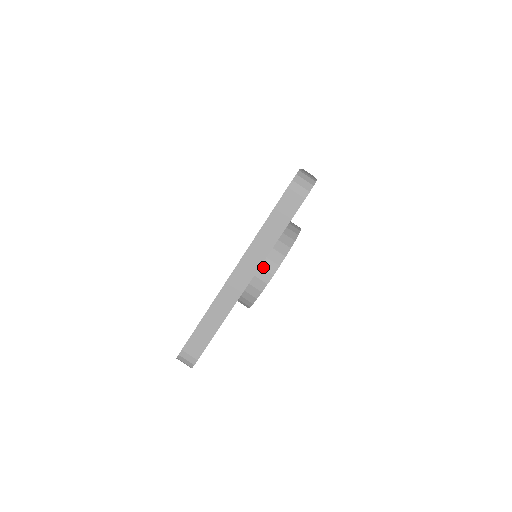
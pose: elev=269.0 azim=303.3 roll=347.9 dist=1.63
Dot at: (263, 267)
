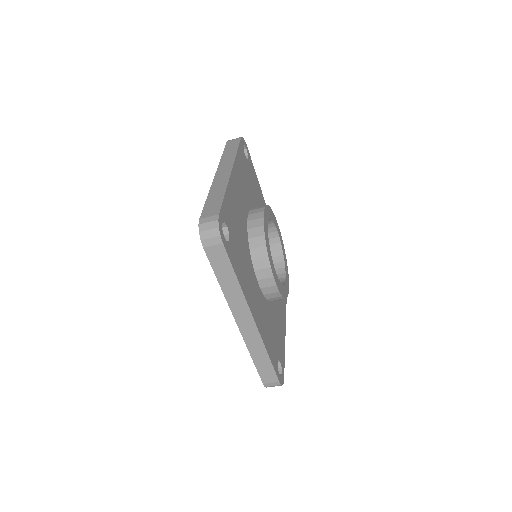
Dot at: (261, 279)
